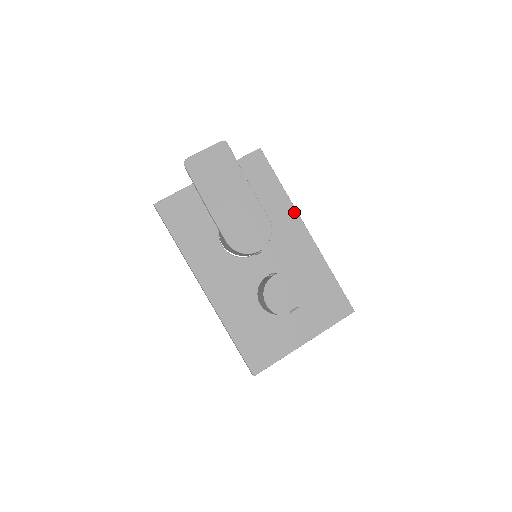
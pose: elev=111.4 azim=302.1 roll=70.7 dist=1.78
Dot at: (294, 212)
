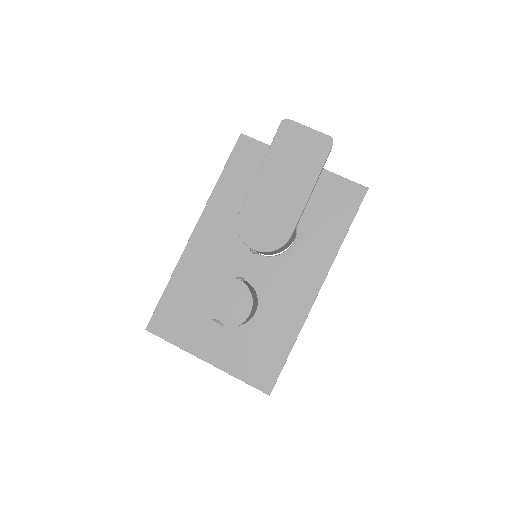
Dot at: (328, 265)
